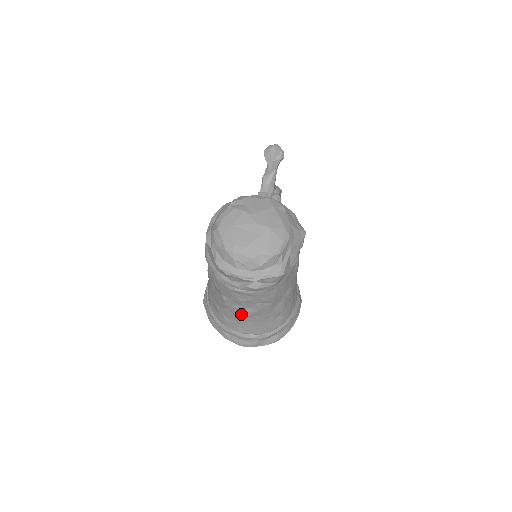
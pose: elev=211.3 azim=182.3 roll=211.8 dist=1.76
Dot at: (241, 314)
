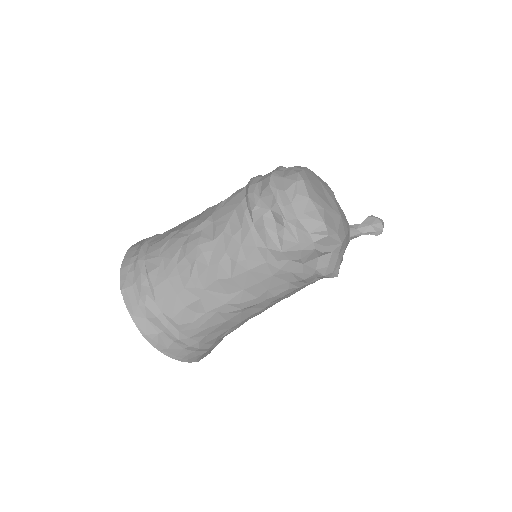
Dot at: (193, 250)
